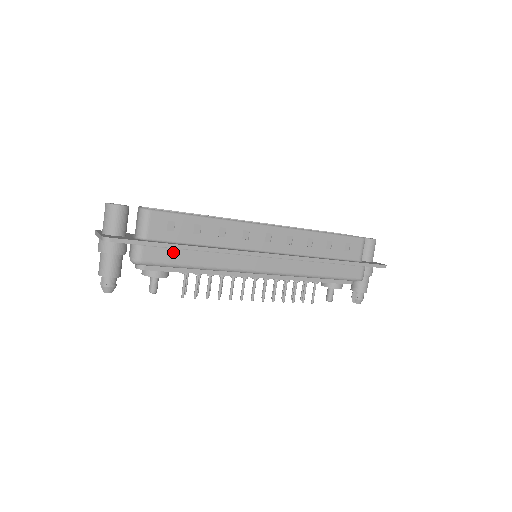
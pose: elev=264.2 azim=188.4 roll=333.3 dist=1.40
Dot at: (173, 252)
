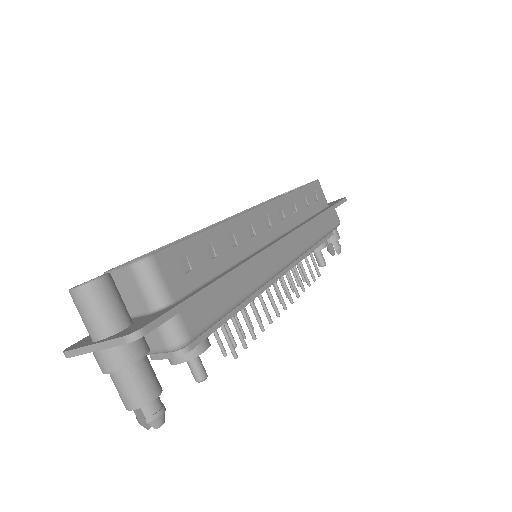
Dot at: (211, 298)
